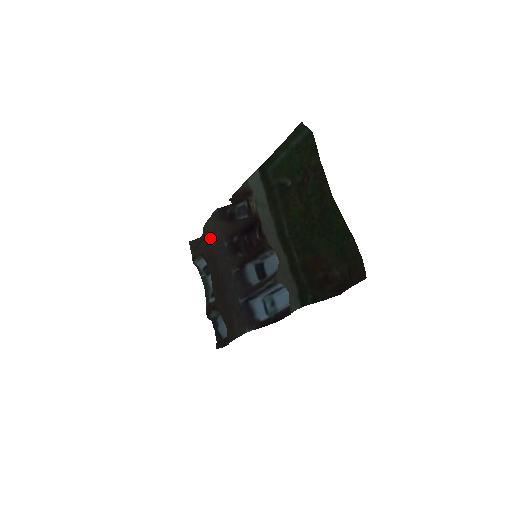
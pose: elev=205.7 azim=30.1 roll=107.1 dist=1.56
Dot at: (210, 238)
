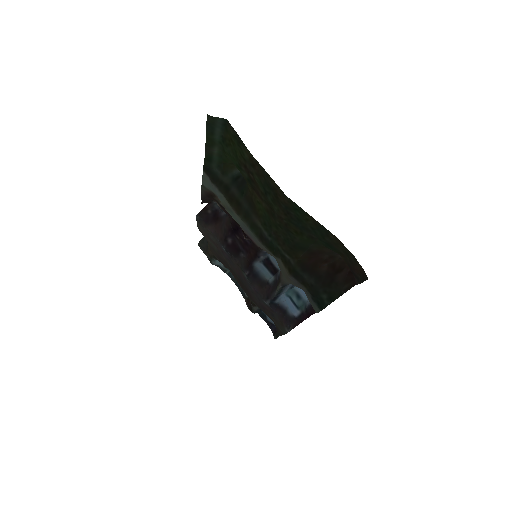
Dot at: (209, 243)
